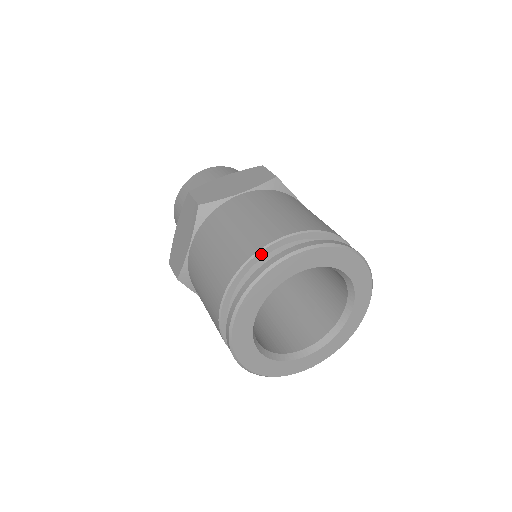
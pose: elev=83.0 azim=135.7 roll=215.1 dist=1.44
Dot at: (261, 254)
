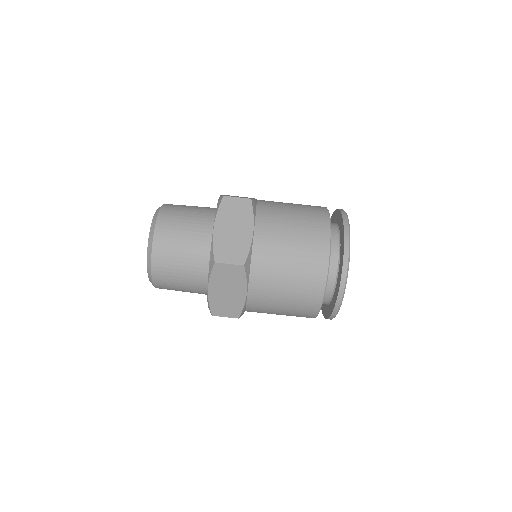
Dot at: (329, 260)
